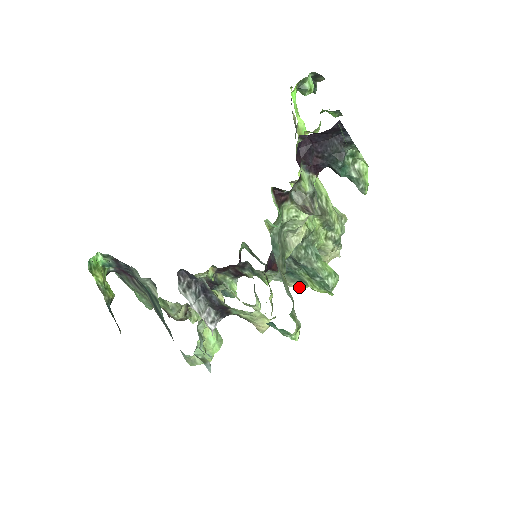
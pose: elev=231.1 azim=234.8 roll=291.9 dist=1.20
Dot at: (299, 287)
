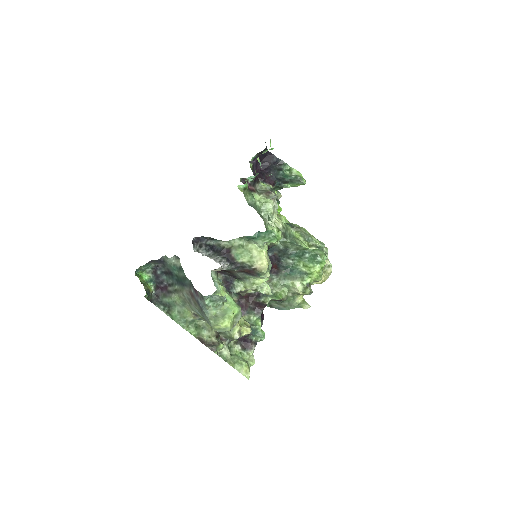
Dot at: (304, 286)
